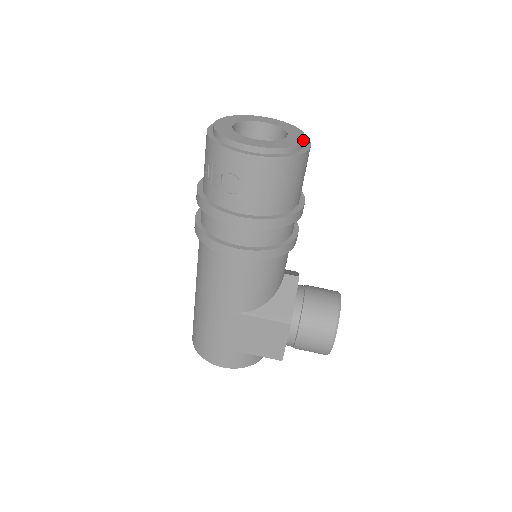
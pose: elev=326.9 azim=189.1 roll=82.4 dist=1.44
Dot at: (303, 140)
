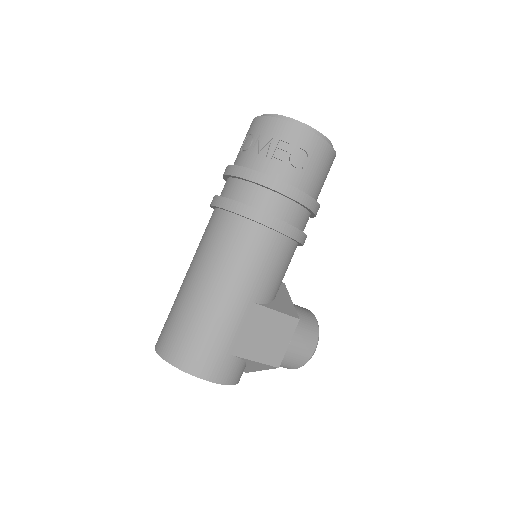
Dot at: occluded
